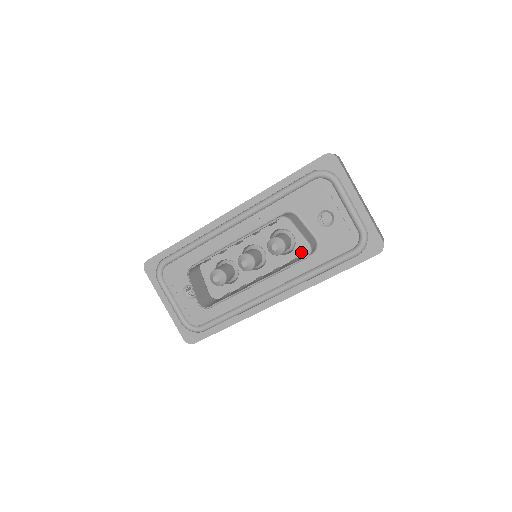
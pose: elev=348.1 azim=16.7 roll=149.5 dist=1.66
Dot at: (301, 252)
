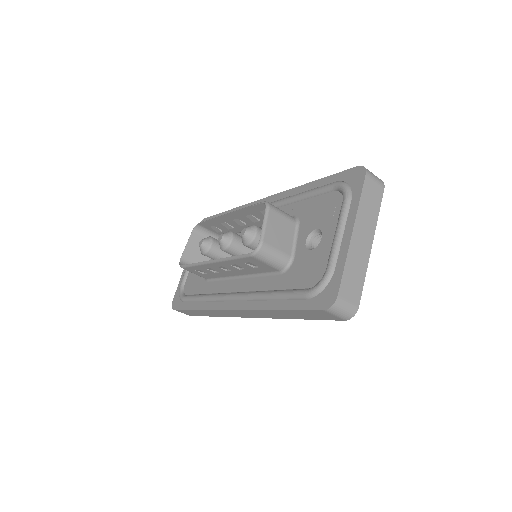
Dot at: occluded
